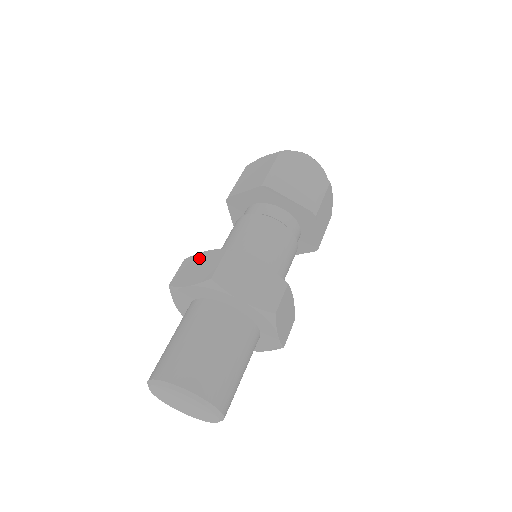
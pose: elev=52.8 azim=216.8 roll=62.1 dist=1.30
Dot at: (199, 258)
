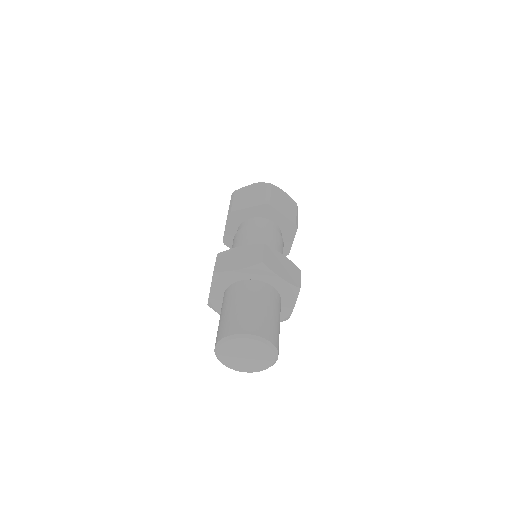
Dot at: (236, 251)
